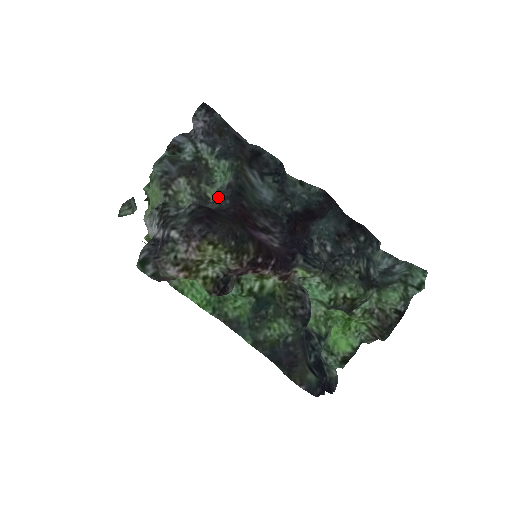
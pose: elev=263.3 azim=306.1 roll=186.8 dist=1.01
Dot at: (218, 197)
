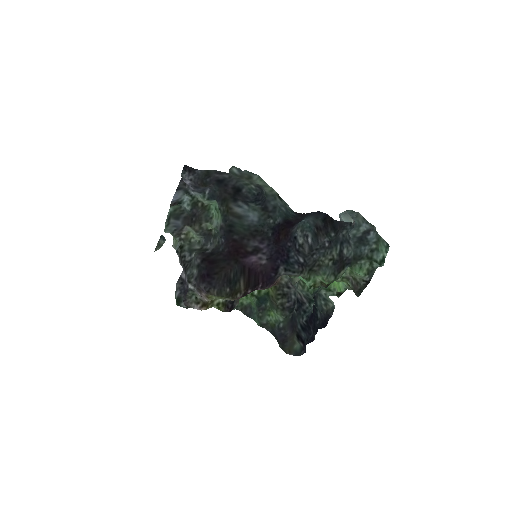
Dot at: (216, 233)
